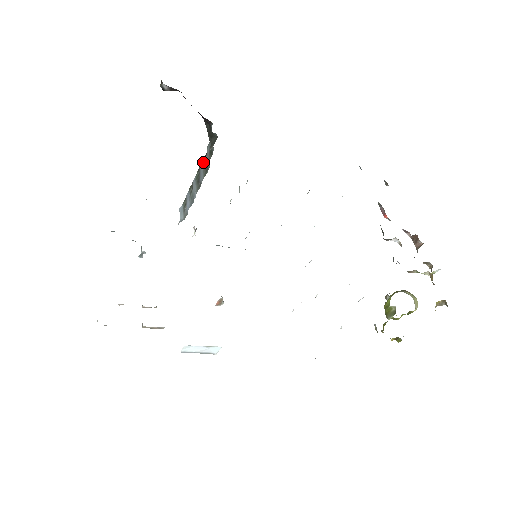
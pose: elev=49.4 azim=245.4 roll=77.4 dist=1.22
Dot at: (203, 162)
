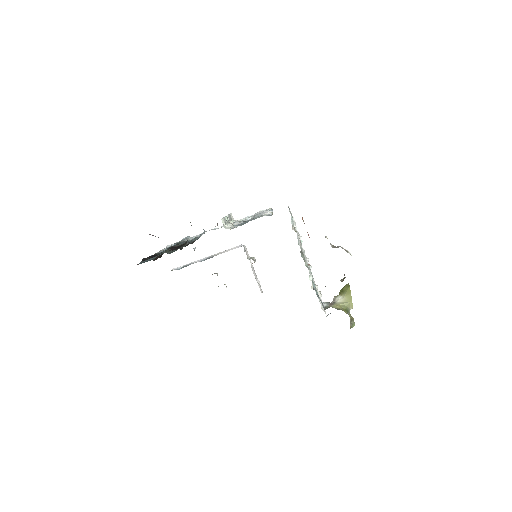
Dot at: occluded
